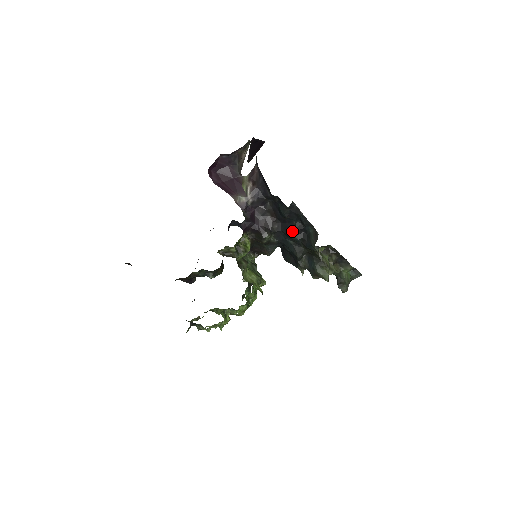
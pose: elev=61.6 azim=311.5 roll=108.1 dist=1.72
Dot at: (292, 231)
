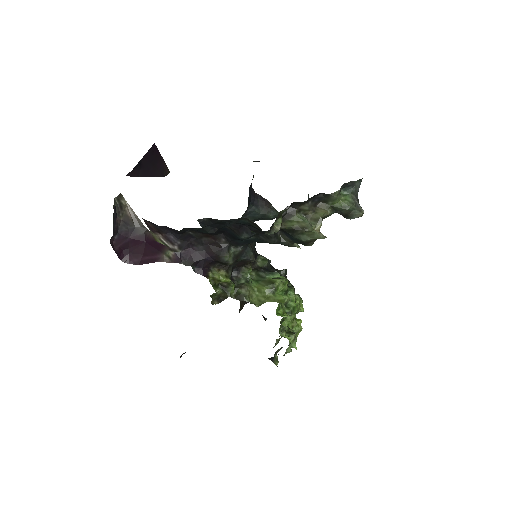
Dot at: (236, 236)
